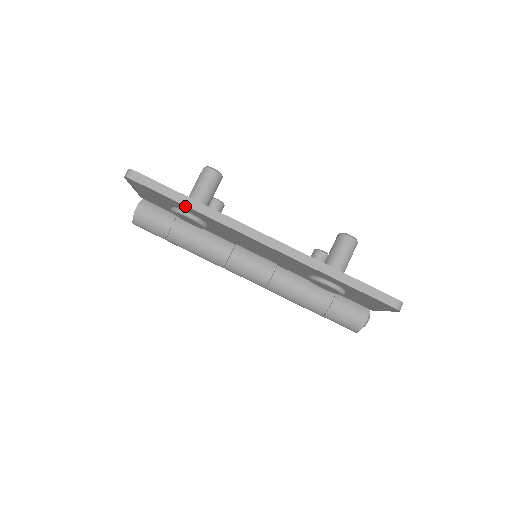
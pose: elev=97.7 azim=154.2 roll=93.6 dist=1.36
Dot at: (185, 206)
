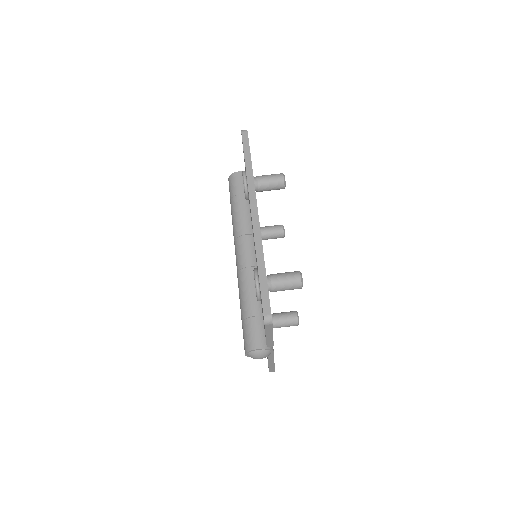
Dot at: (245, 165)
